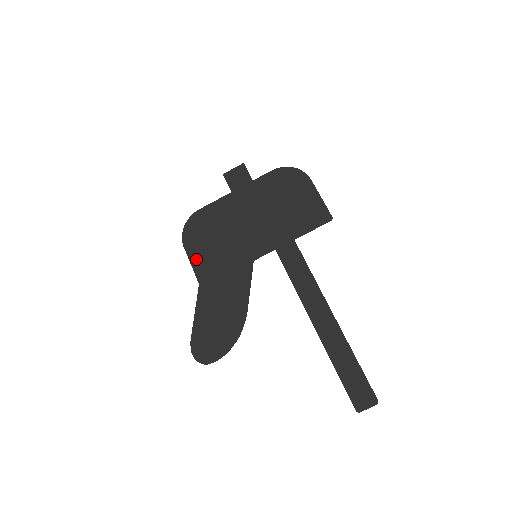
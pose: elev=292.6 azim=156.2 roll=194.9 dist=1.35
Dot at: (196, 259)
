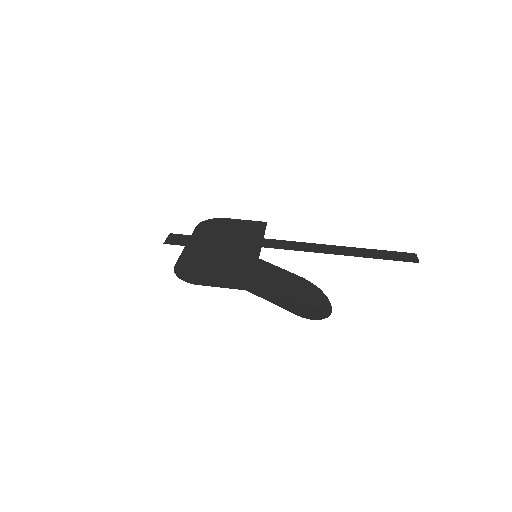
Dot at: (220, 283)
